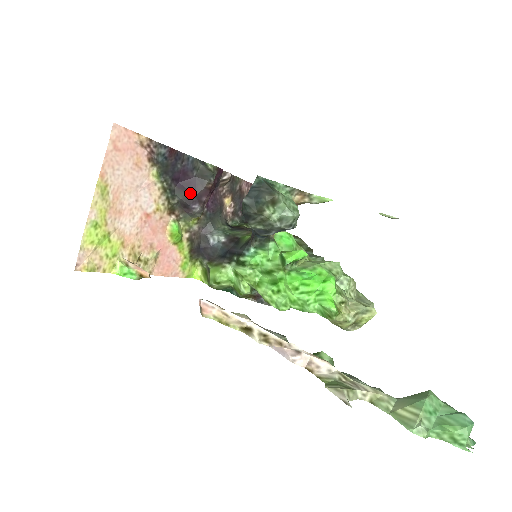
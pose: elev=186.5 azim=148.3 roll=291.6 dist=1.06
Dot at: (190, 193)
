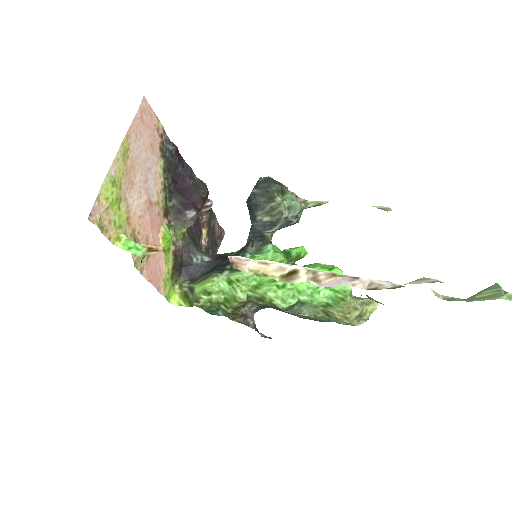
Dot at: (186, 198)
